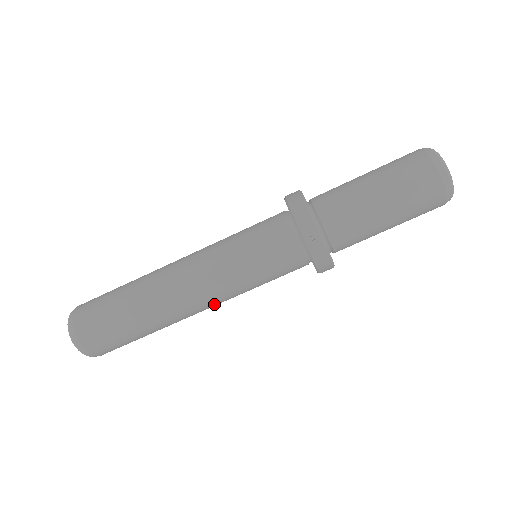
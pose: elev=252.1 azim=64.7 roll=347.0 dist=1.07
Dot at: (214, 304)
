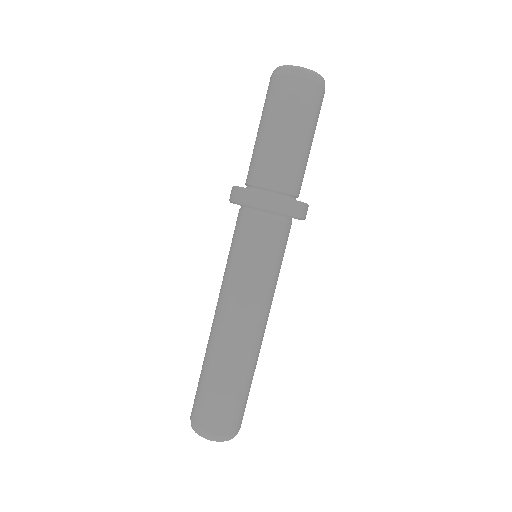
Dot at: (245, 313)
